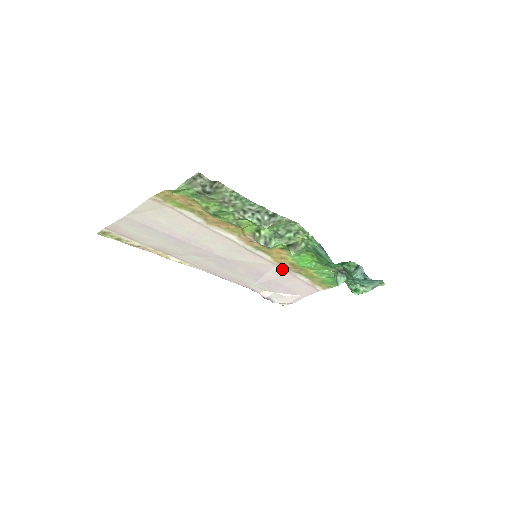
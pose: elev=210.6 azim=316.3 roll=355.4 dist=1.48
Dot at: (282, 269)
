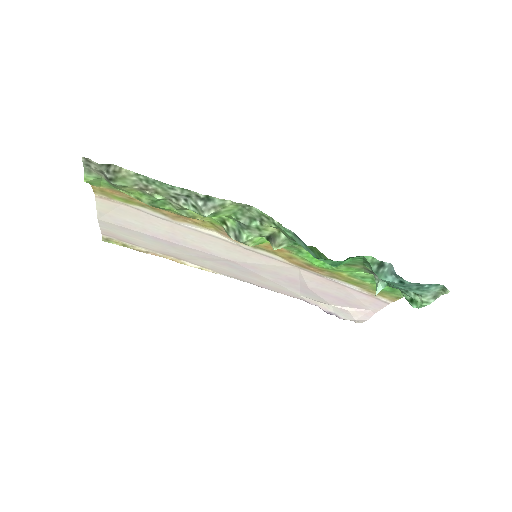
Dot at: (311, 273)
